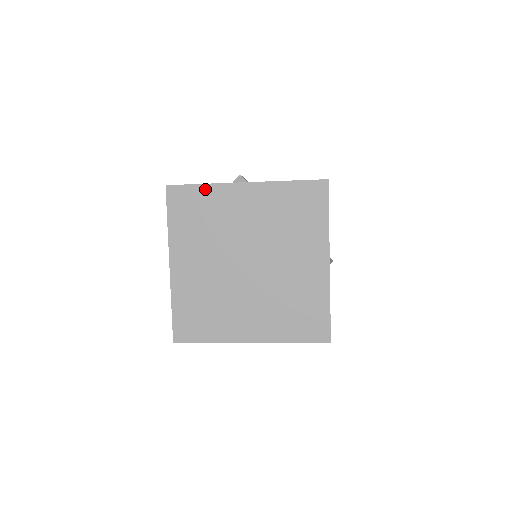
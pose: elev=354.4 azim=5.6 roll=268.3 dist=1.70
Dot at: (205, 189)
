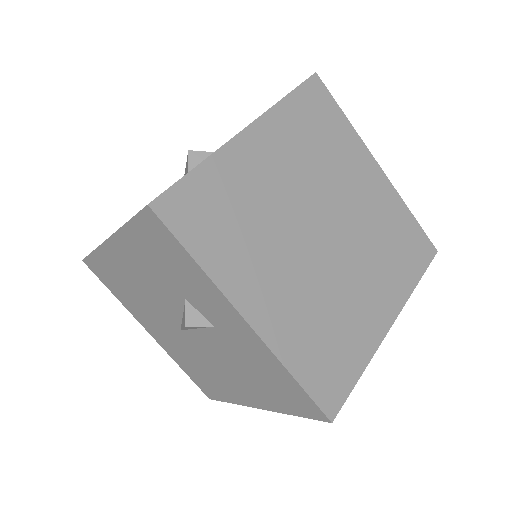
Dot at: (206, 171)
